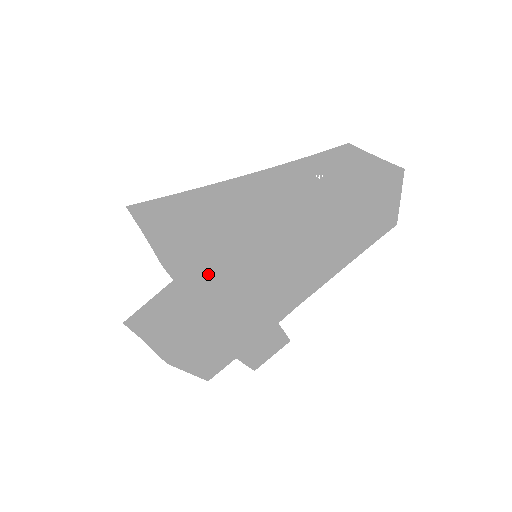
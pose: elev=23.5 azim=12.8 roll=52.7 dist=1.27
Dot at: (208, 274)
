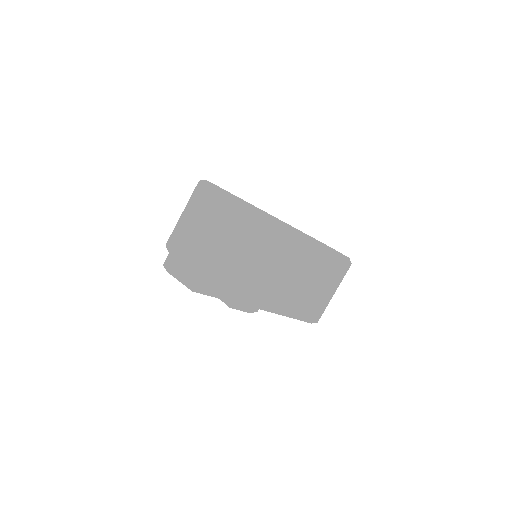
Dot at: (261, 211)
